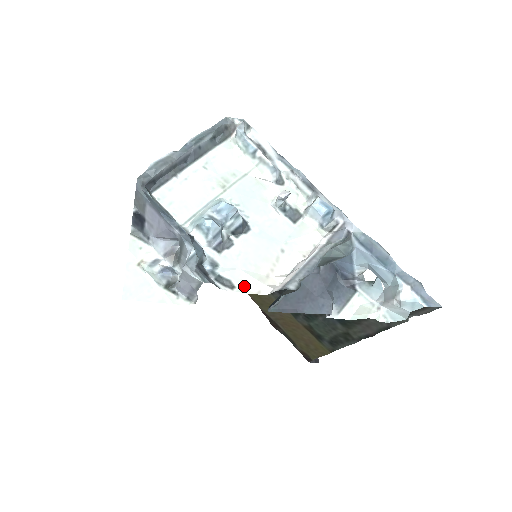
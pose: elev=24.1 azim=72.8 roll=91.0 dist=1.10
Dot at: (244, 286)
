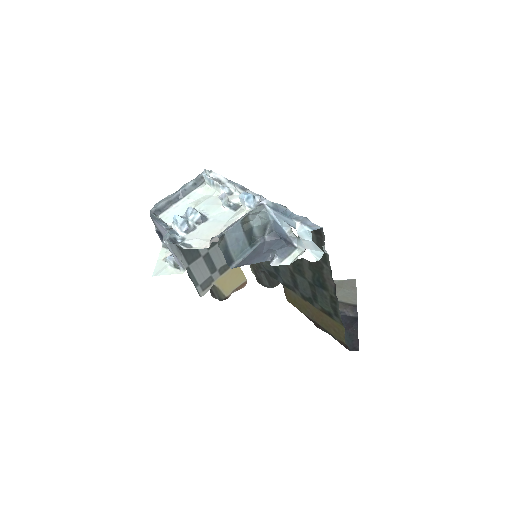
Dot at: (198, 246)
